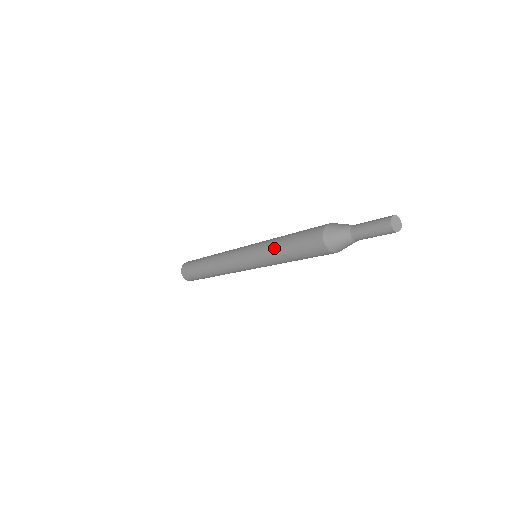
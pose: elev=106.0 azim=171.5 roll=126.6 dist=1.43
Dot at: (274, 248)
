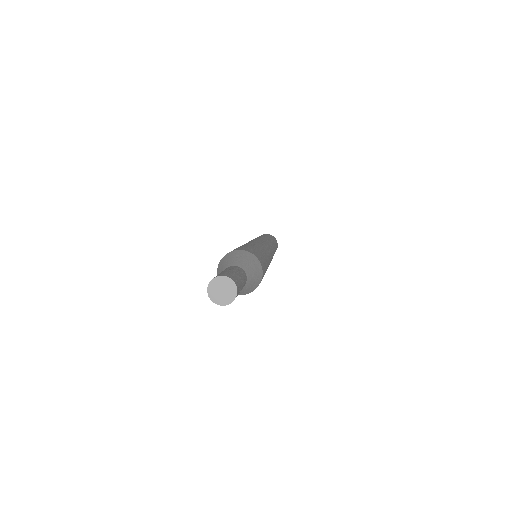
Dot at: occluded
